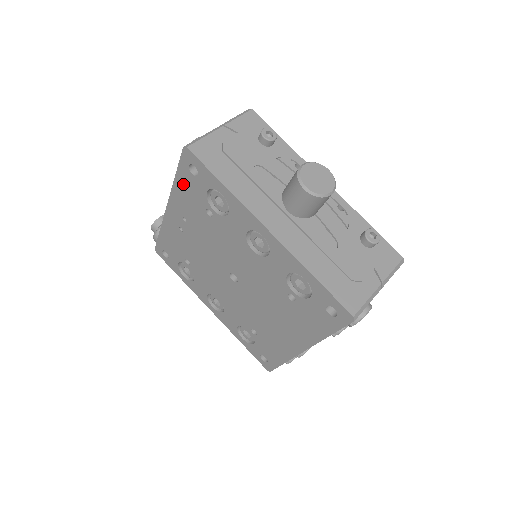
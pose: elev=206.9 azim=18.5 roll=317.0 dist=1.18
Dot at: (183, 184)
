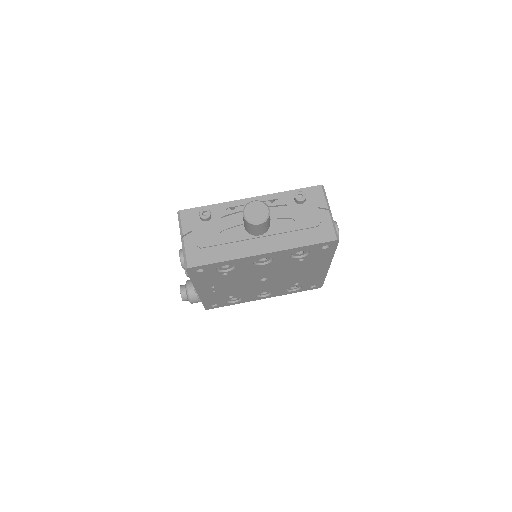
Dot at: (199, 279)
